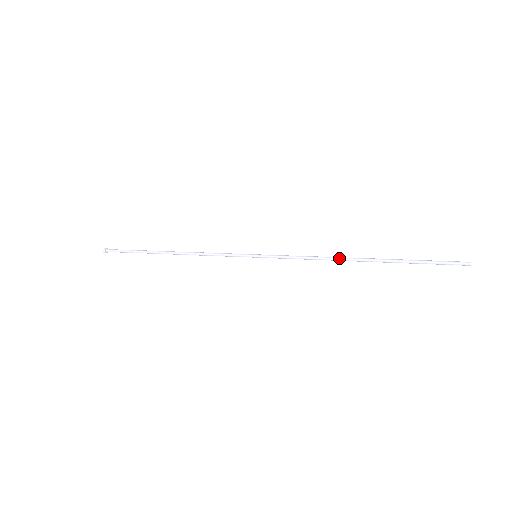
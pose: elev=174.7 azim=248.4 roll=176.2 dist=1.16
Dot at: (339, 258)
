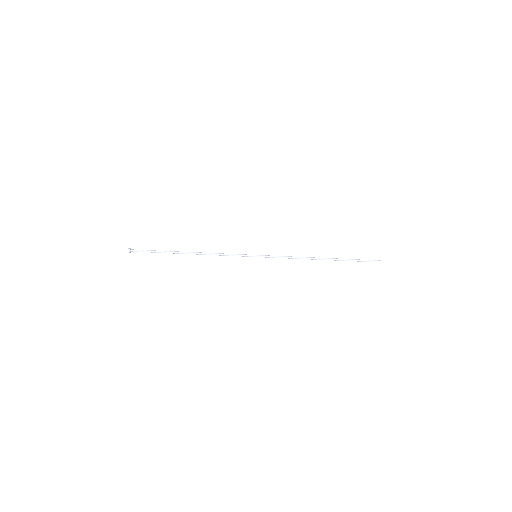
Dot at: (311, 257)
